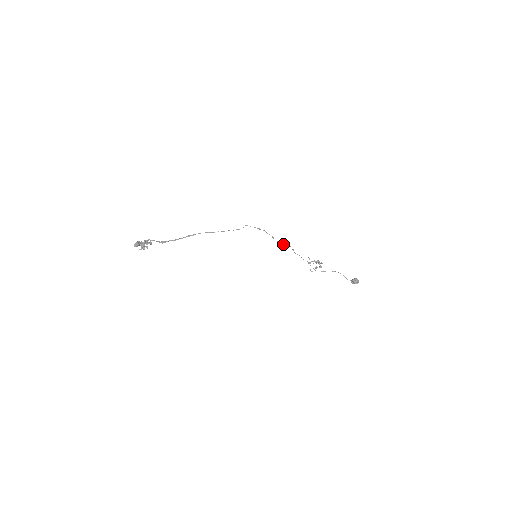
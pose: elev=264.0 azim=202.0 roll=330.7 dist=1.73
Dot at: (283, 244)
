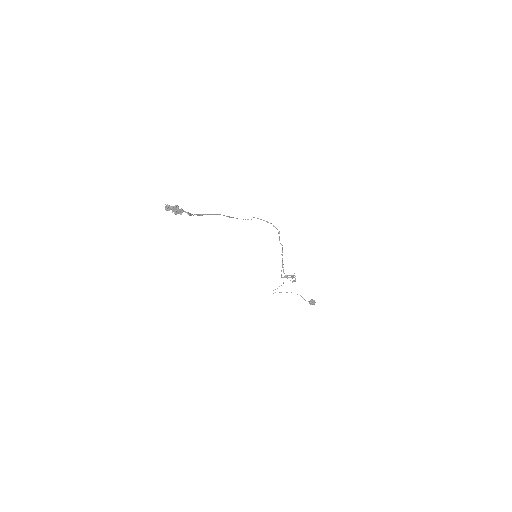
Dot at: (281, 244)
